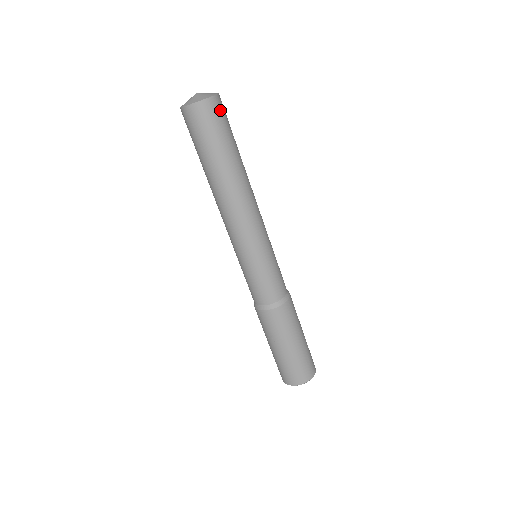
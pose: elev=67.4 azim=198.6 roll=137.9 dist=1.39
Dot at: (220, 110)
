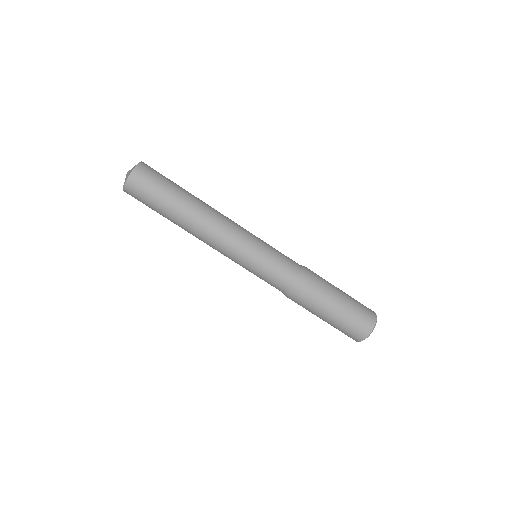
Dot at: (149, 171)
